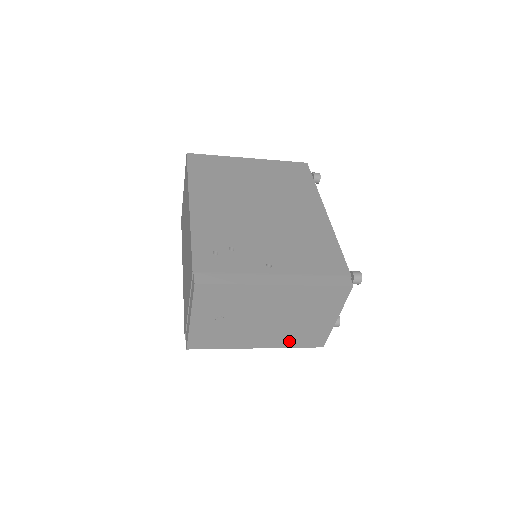
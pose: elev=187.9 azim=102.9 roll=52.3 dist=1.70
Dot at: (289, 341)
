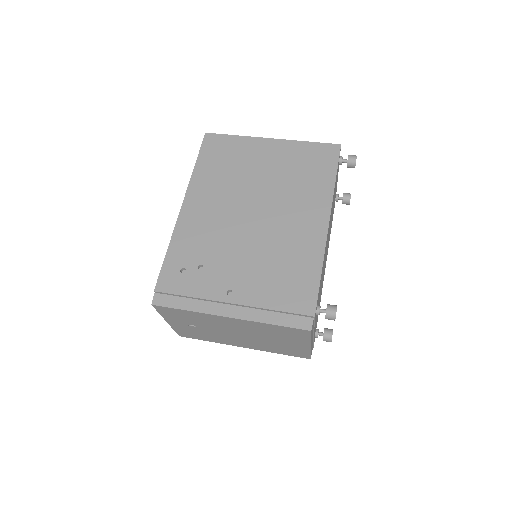
Dot at: (271, 349)
